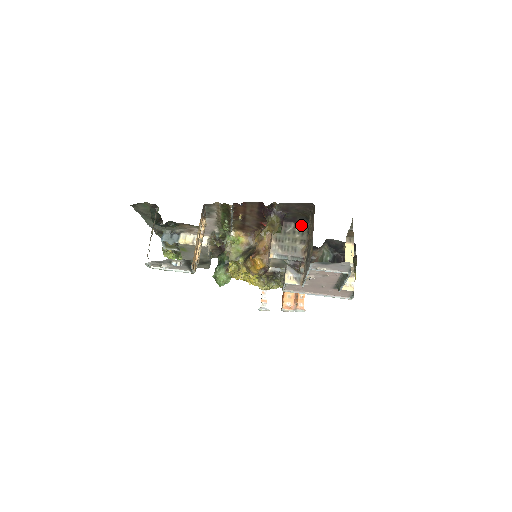
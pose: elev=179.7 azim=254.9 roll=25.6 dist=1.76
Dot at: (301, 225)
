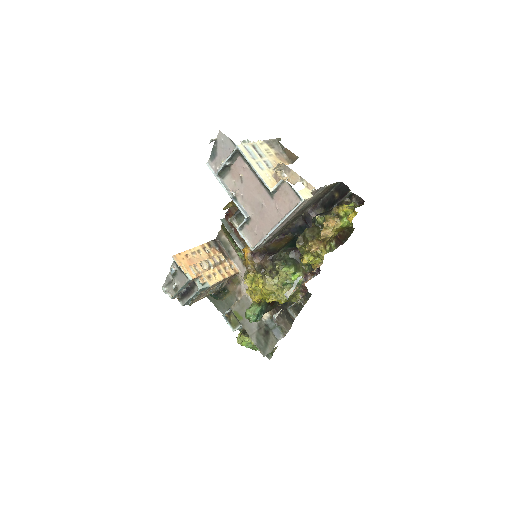
Dot at: occluded
